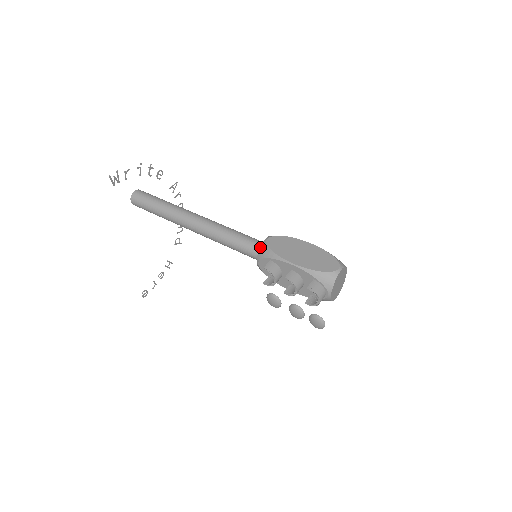
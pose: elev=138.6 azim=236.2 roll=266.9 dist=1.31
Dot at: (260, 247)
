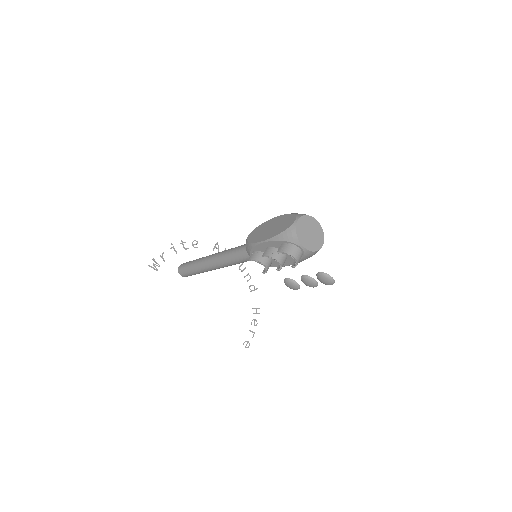
Dot at: occluded
